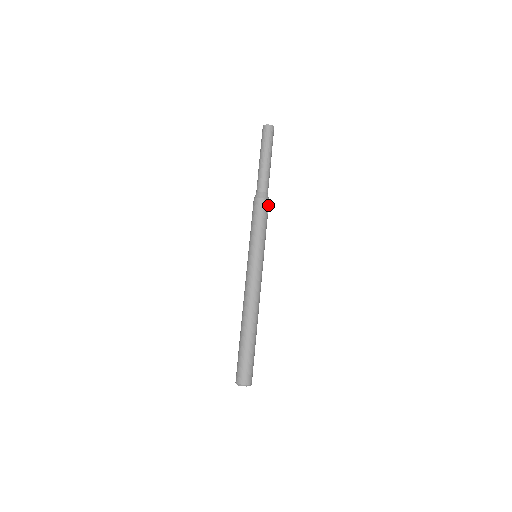
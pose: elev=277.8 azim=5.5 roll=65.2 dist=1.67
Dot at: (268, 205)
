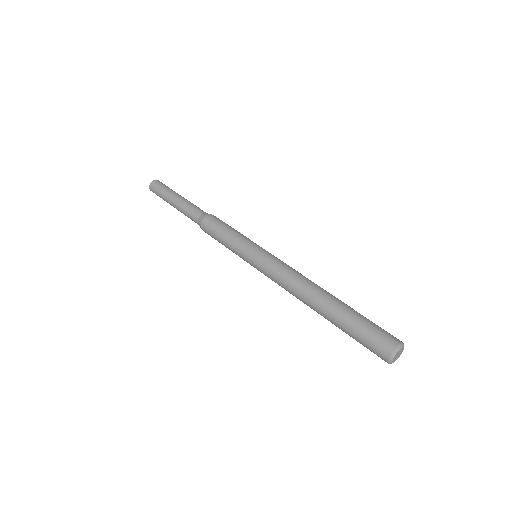
Dot at: (217, 218)
